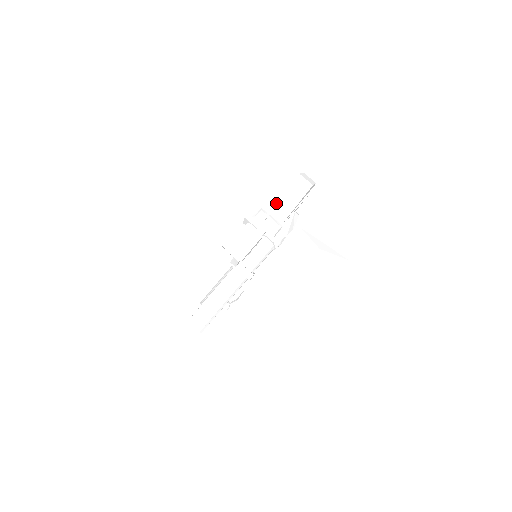
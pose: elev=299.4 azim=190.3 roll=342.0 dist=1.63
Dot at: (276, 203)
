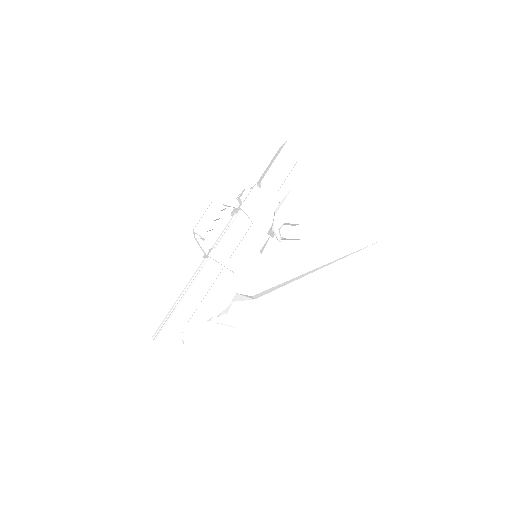
Dot at: (257, 183)
